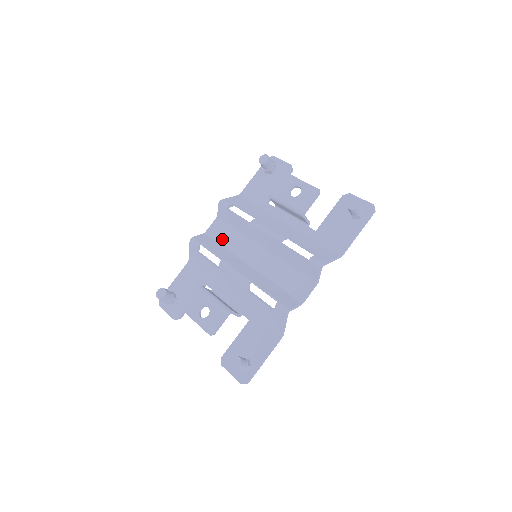
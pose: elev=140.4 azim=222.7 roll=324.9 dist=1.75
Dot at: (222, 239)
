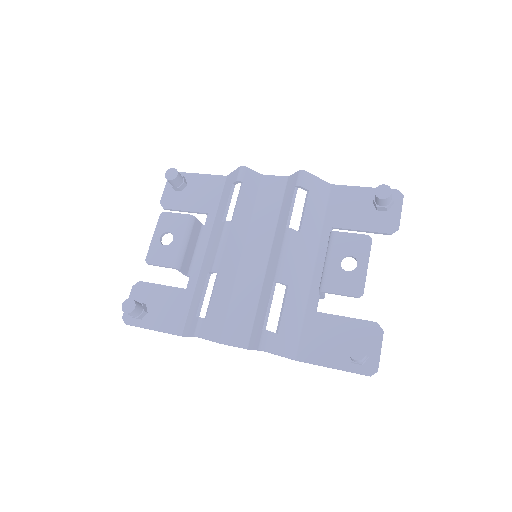
Dot at: (262, 201)
